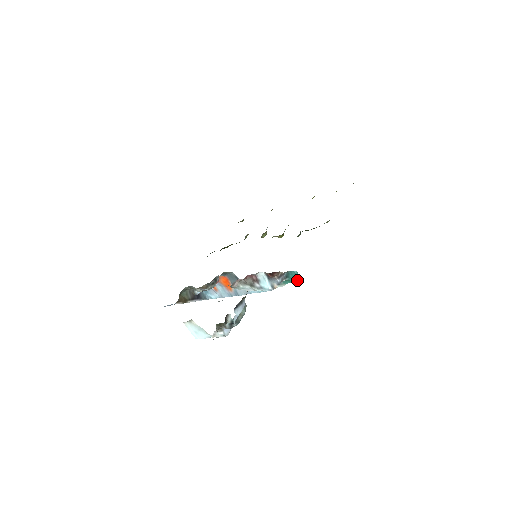
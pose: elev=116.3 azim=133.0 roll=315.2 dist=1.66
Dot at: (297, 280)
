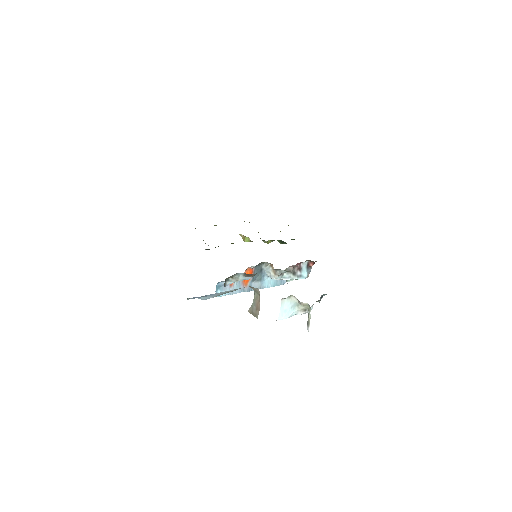
Dot at: occluded
